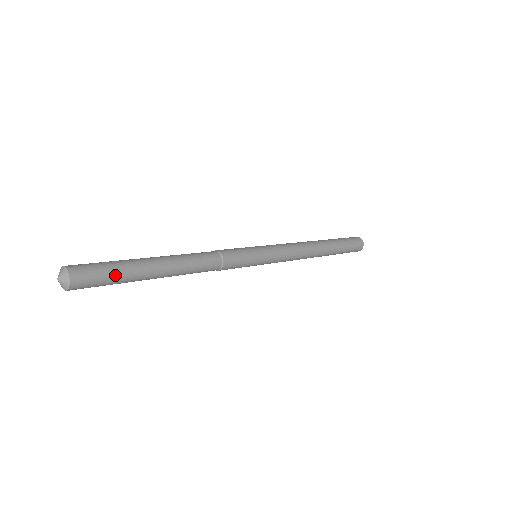
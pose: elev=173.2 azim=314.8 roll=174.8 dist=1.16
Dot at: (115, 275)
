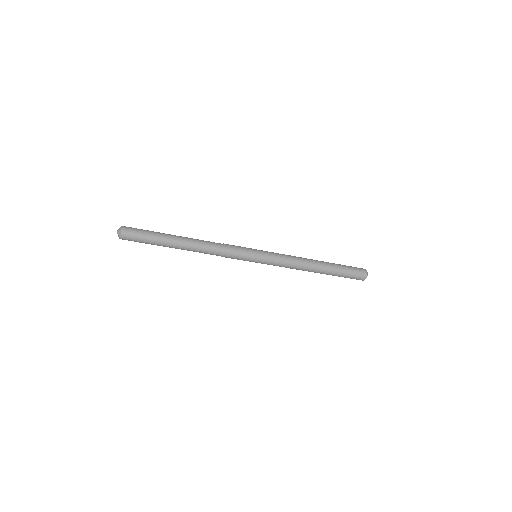
Dot at: (148, 233)
